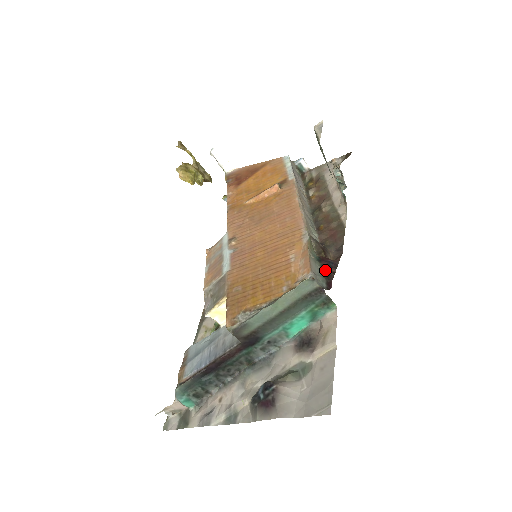
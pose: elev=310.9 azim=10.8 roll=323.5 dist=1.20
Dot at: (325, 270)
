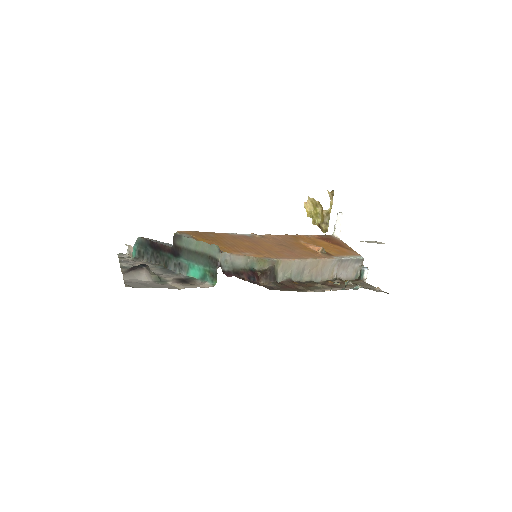
Dot at: (242, 272)
